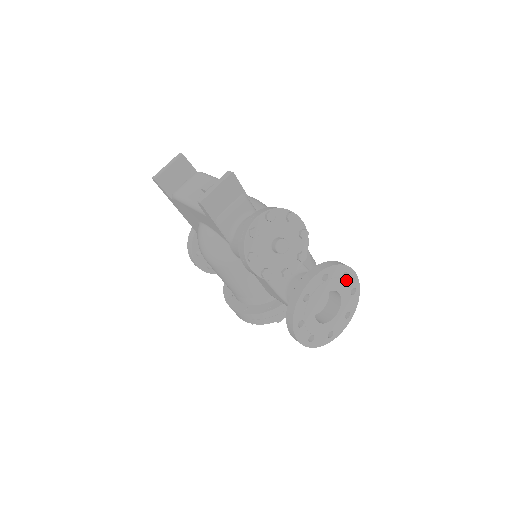
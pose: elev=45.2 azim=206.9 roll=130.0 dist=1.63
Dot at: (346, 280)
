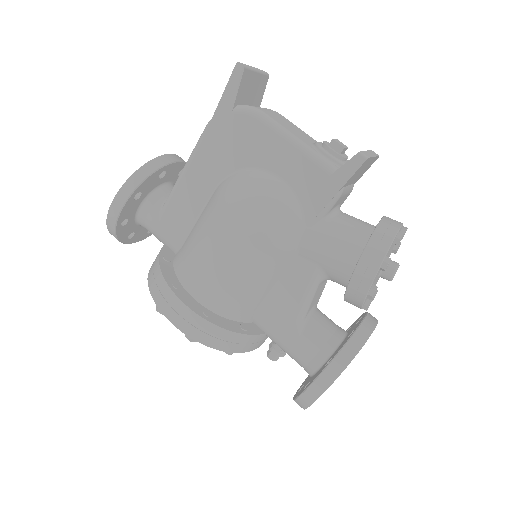
Dot at: occluded
